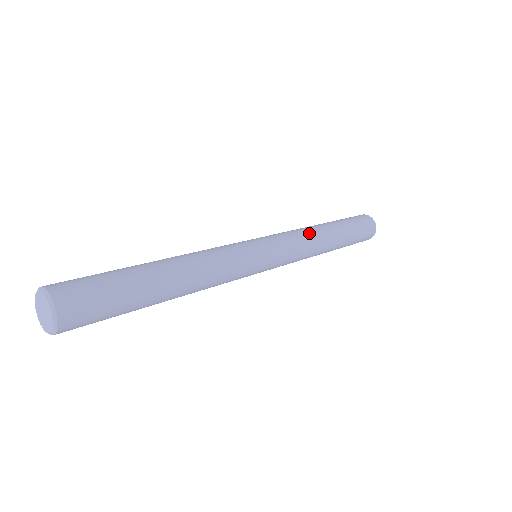
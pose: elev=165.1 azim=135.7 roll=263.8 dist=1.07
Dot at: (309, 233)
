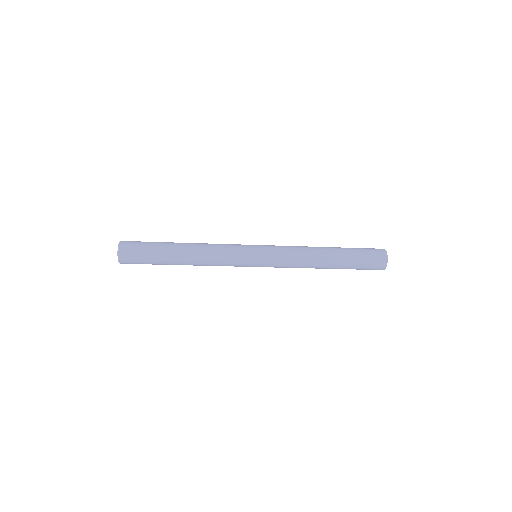
Dot at: (304, 254)
